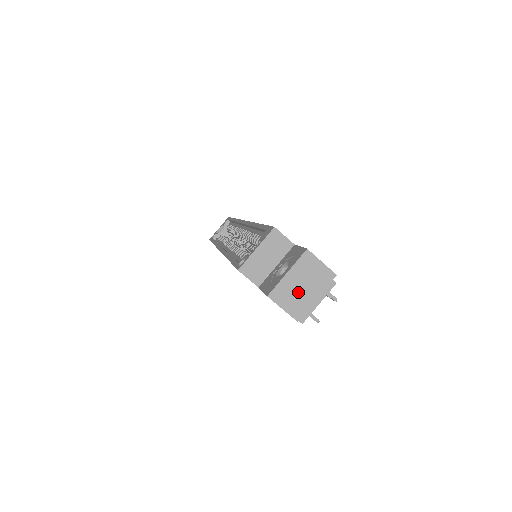
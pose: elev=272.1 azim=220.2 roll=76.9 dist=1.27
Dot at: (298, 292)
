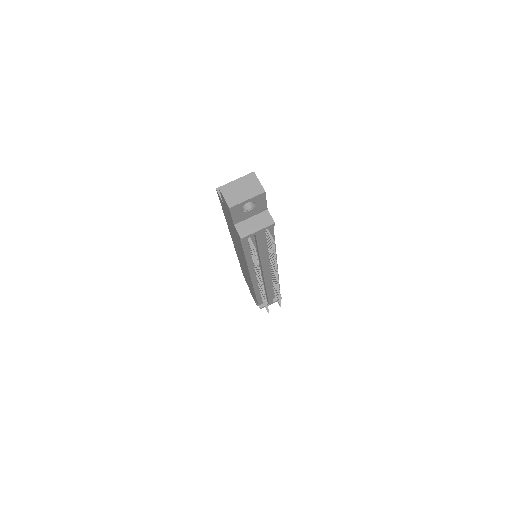
Dot at: (237, 192)
